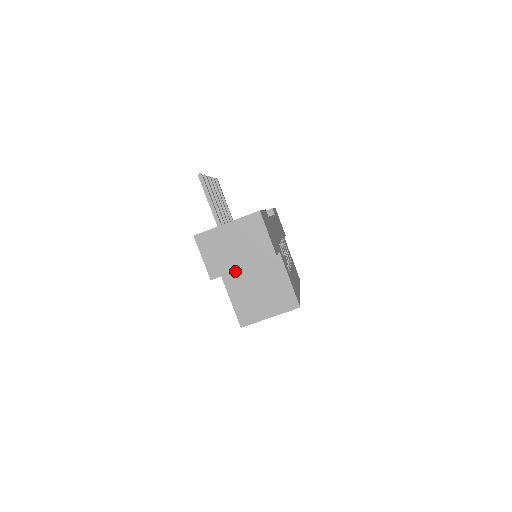
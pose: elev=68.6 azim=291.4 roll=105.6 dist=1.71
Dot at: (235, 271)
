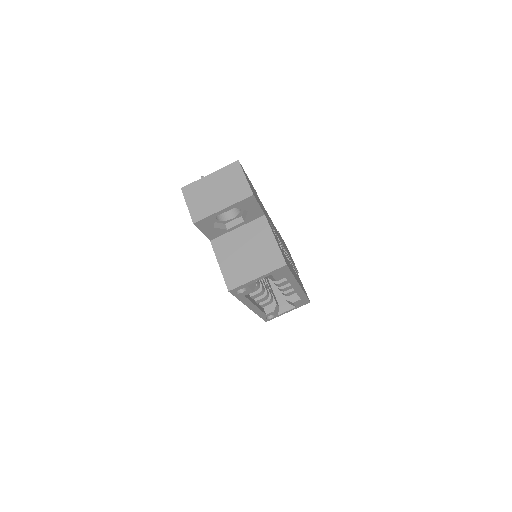
Dot at: (224, 238)
